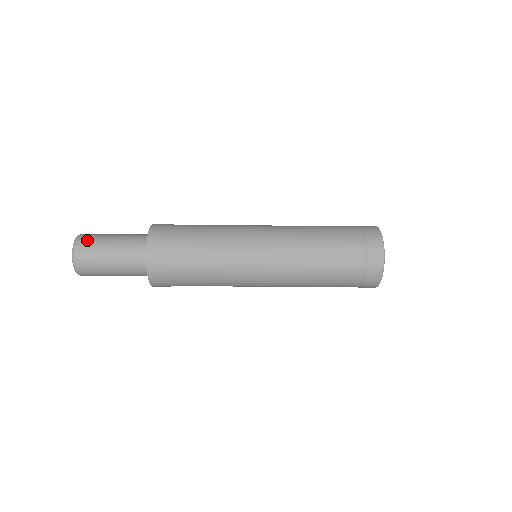
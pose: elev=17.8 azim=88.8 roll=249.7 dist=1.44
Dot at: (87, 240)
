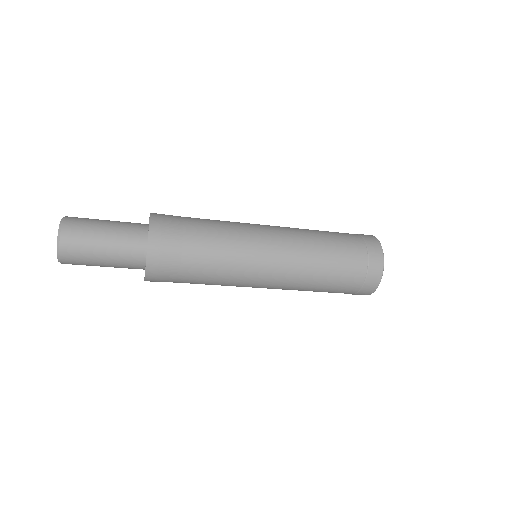
Dot at: (77, 219)
